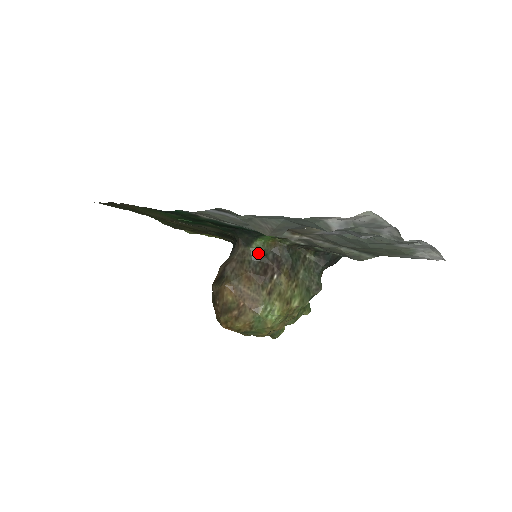
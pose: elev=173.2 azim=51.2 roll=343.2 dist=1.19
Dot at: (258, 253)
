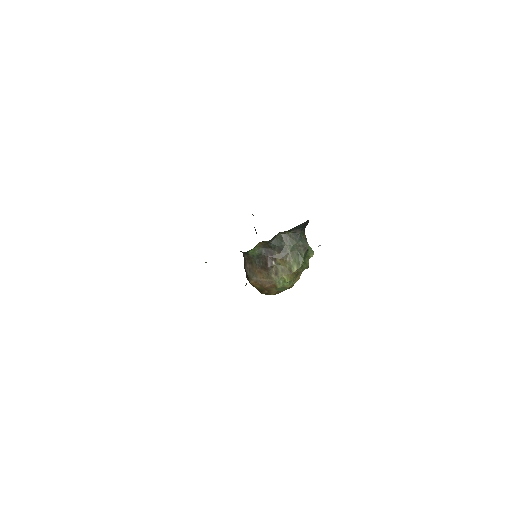
Dot at: (255, 255)
